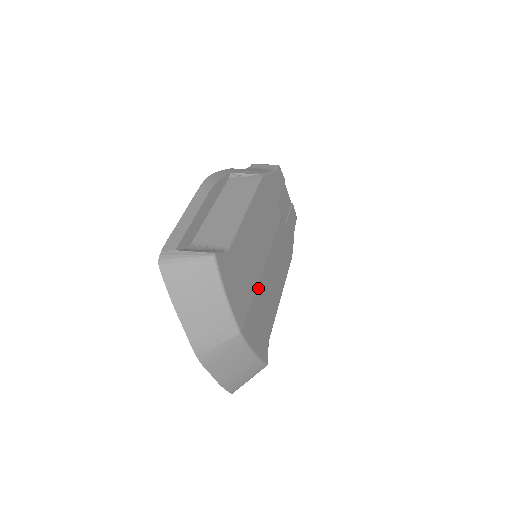
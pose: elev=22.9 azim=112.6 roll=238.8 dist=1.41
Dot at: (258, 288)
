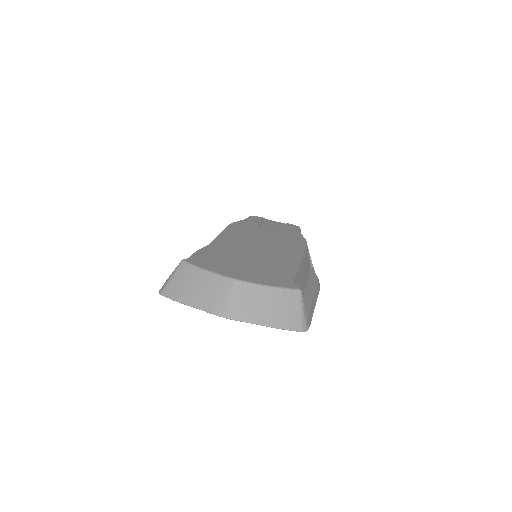
Dot at: (252, 260)
